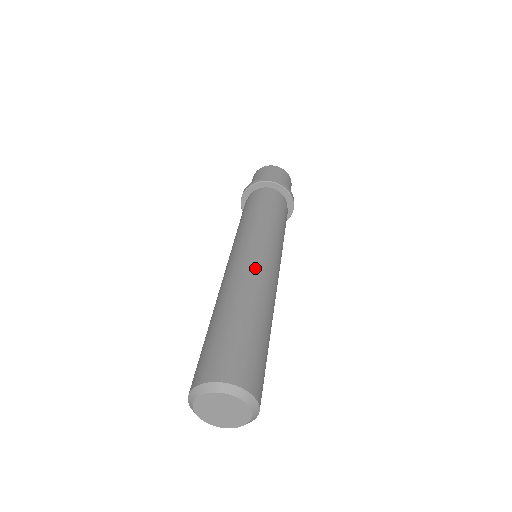
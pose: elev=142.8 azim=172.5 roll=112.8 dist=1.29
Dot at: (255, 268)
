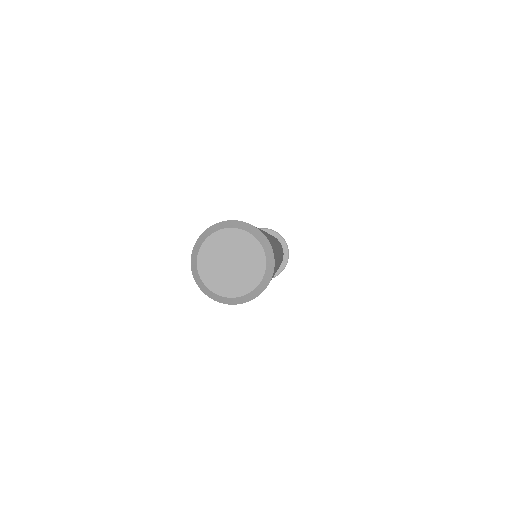
Dot at: occluded
